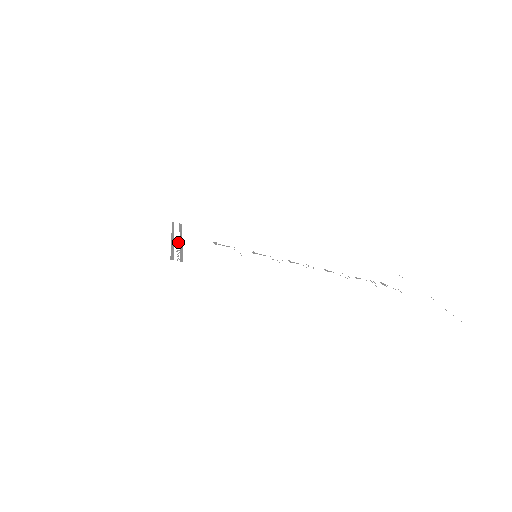
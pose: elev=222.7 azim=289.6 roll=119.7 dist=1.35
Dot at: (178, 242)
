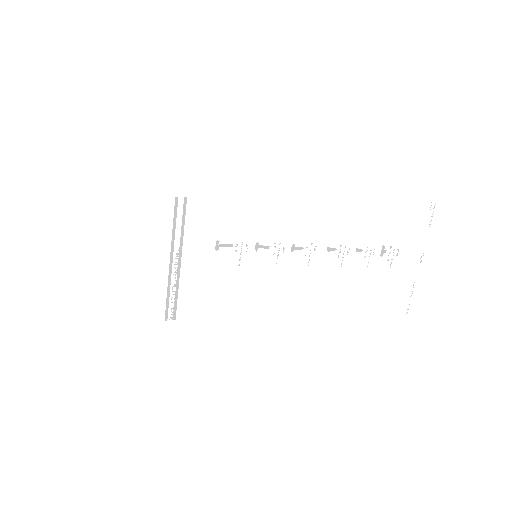
Dot at: occluded
